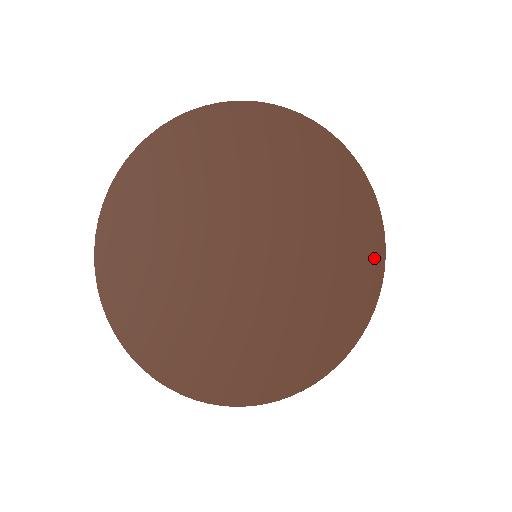
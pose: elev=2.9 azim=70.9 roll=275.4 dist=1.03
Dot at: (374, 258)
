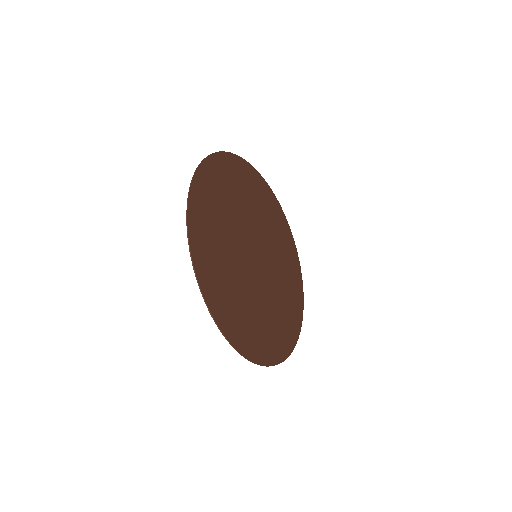
Dot at: (299, 281)
